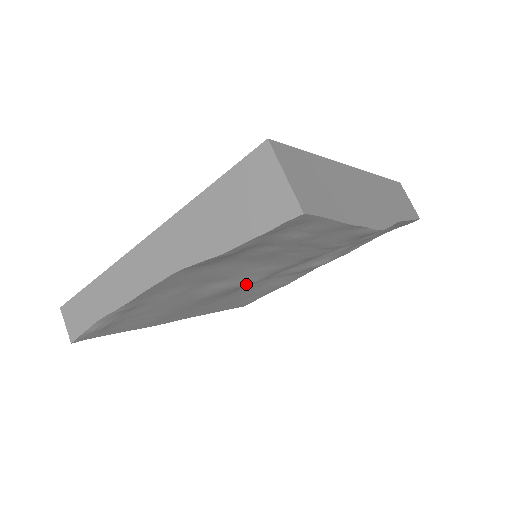
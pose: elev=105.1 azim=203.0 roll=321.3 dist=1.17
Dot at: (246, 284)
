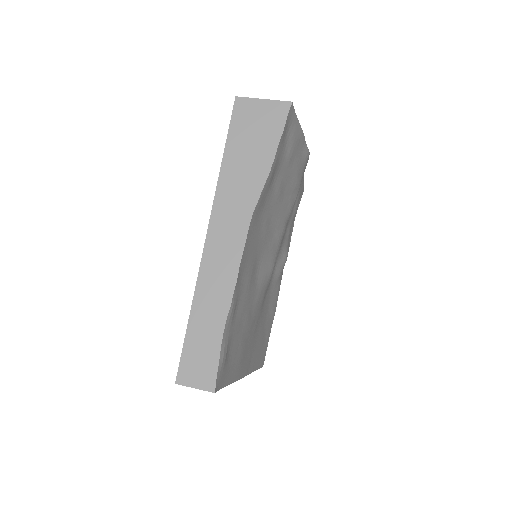
Dot at: (270, 272)
